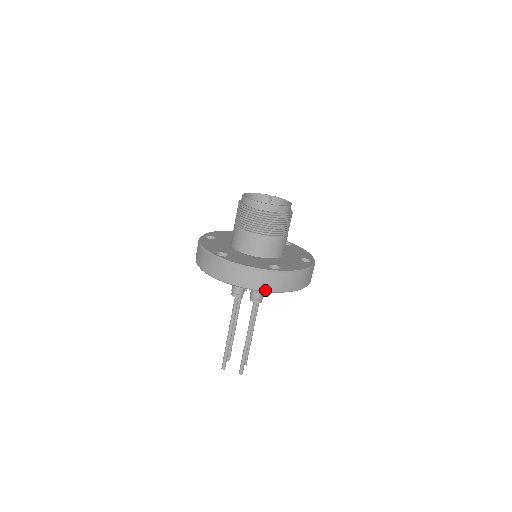
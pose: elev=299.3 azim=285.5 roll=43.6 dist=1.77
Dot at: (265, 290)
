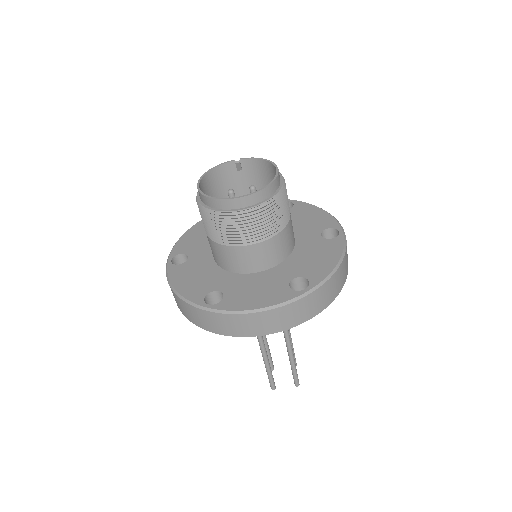
Dot at: (300, 323)
